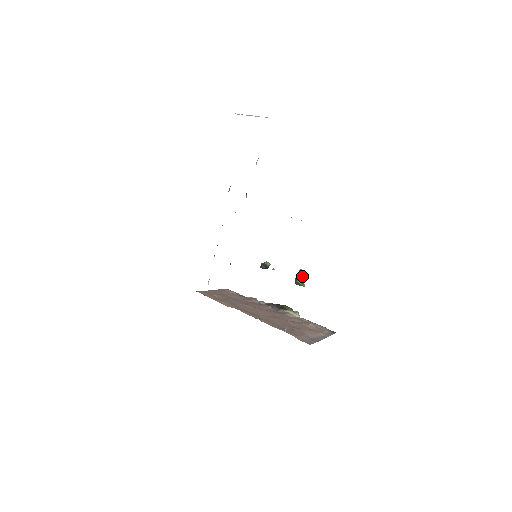
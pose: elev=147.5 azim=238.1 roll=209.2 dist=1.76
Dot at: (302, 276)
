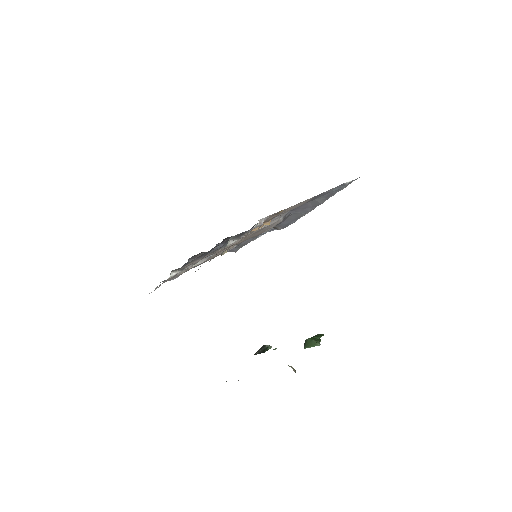
Dot at: (319, 338)
